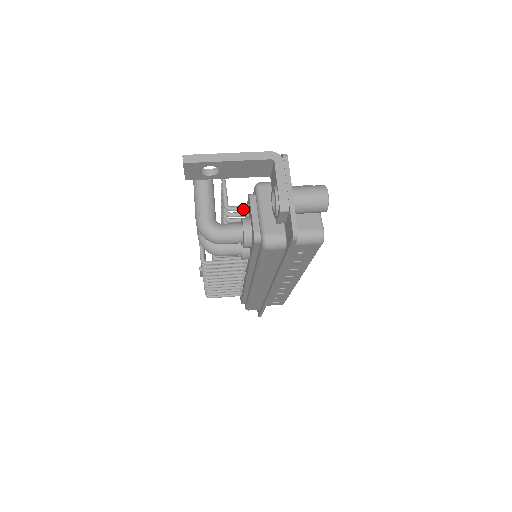
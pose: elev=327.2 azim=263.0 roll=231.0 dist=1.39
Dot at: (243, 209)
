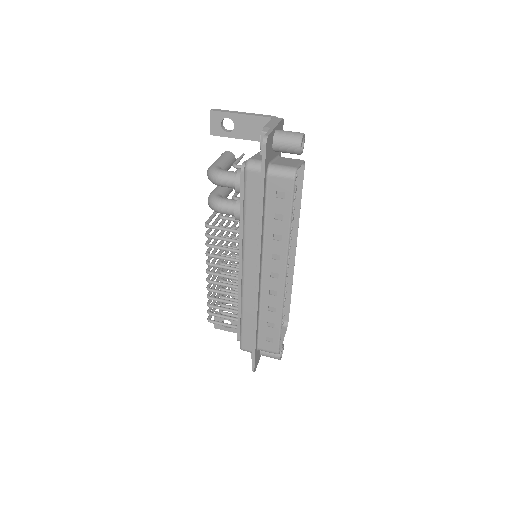
Dot at: occluded
